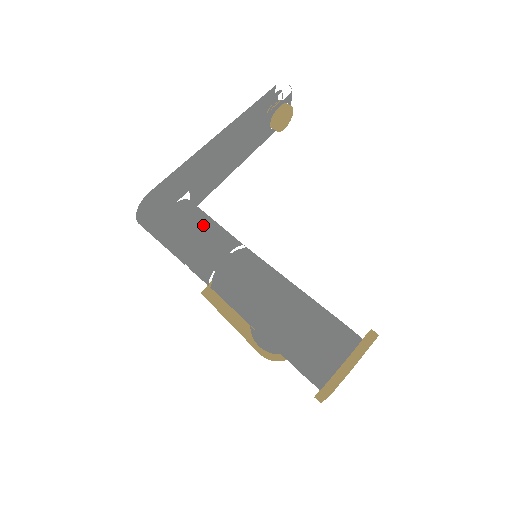
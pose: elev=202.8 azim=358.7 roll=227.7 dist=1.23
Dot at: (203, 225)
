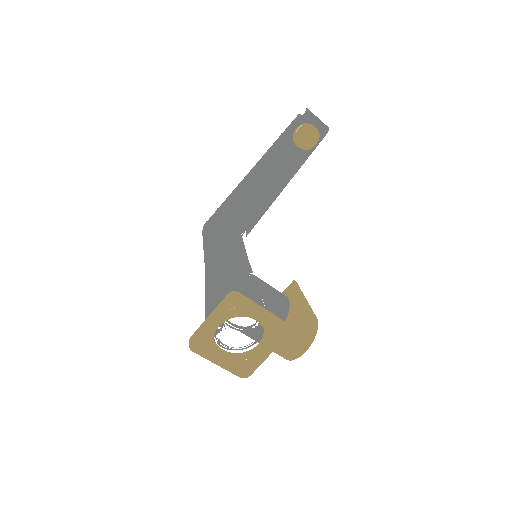
Dot at: (213, 235)
